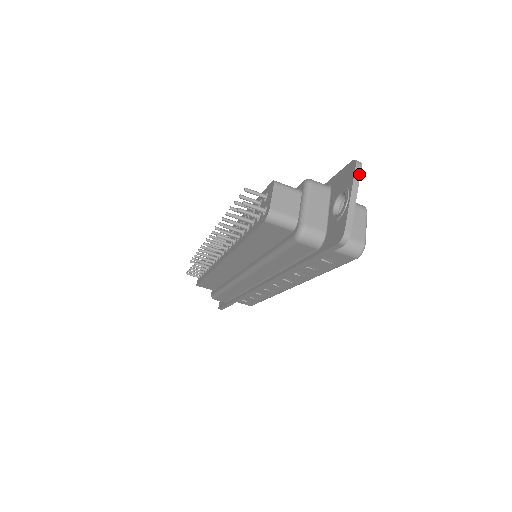
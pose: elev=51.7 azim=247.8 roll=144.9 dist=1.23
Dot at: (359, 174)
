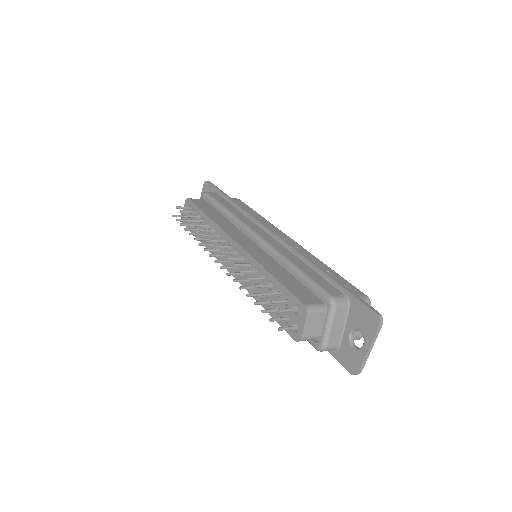
Dot at: (379, 331)
